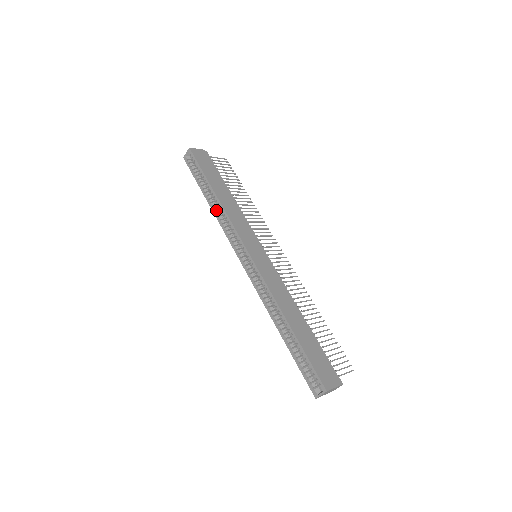
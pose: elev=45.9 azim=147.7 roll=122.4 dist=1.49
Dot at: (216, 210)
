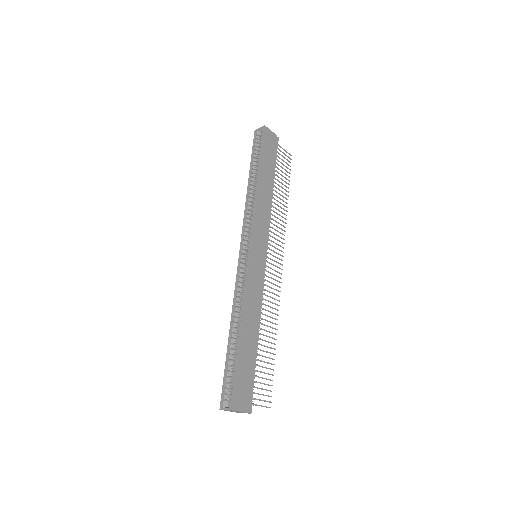
Dot at: (250, 194)
